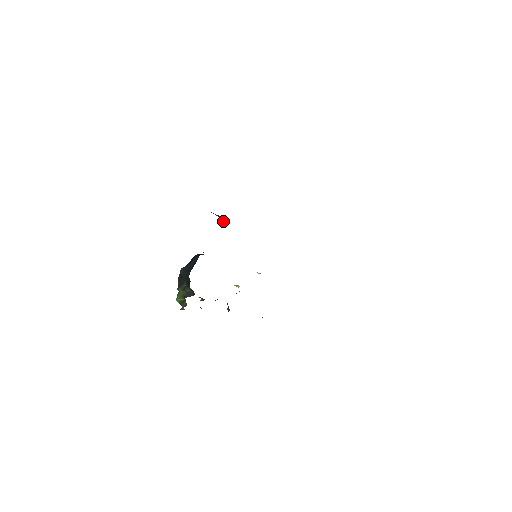
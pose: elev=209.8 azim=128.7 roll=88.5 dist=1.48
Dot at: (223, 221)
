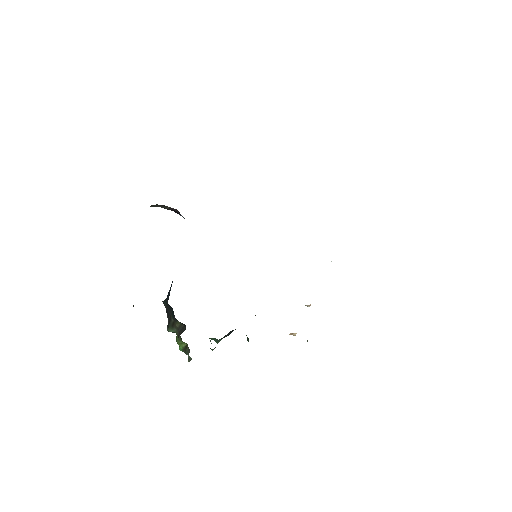
Dot at: (178, 212)
